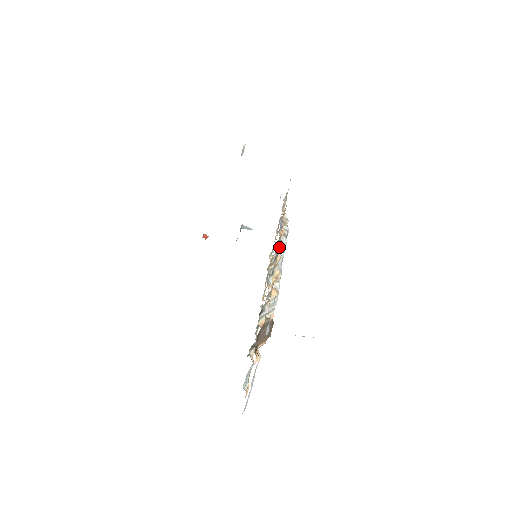
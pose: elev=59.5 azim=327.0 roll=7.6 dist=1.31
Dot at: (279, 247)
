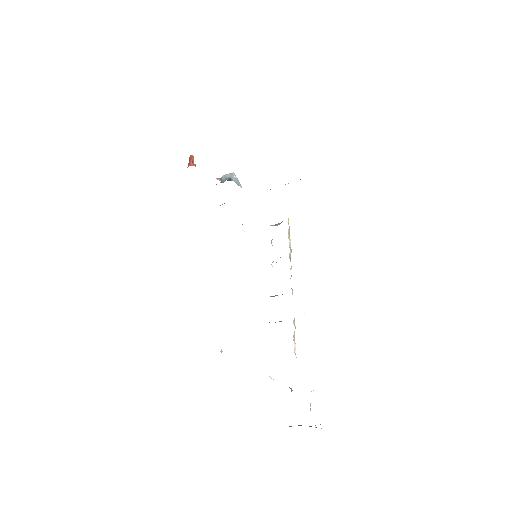
Dot at: occluded
